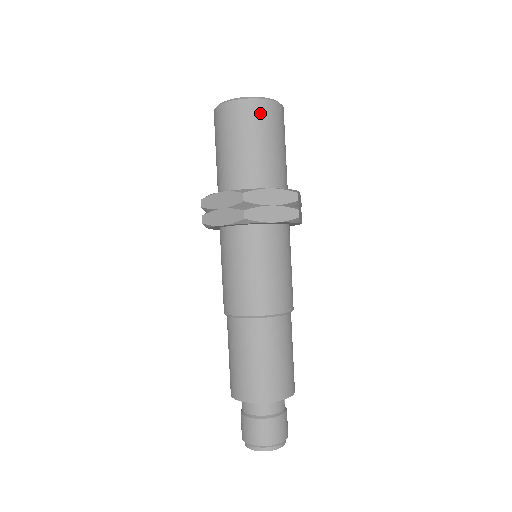
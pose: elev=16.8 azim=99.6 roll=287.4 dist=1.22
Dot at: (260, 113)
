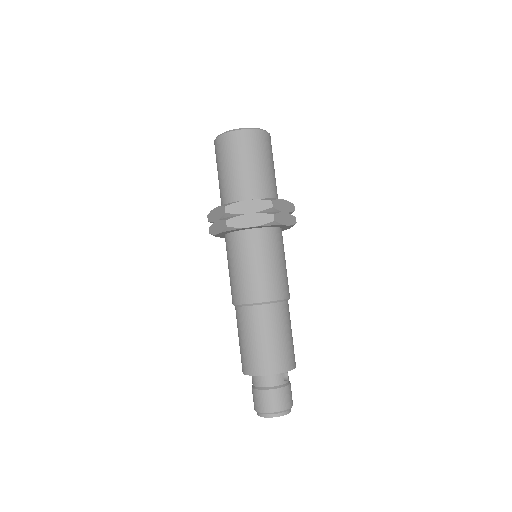
Dot at: (239, 141)
